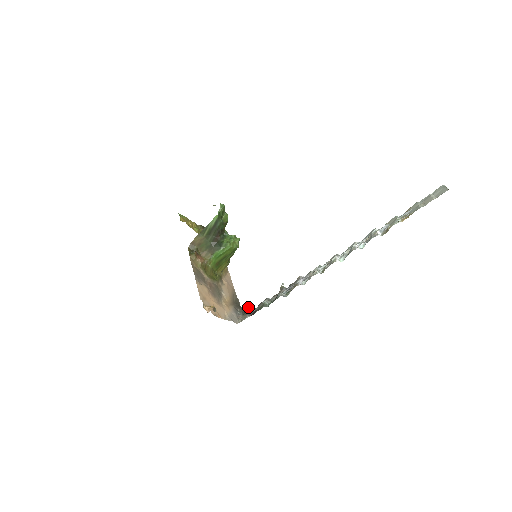
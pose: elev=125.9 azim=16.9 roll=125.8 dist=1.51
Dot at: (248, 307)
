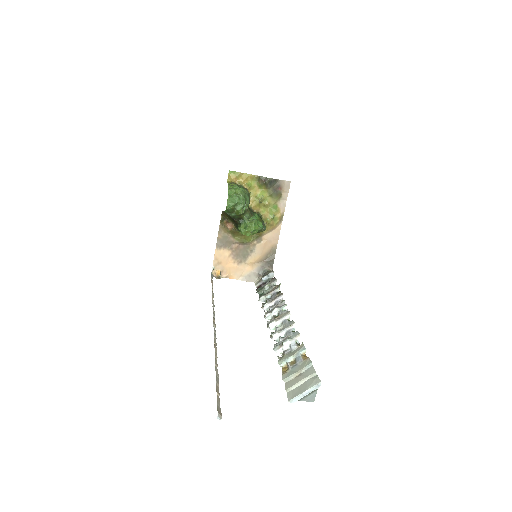
Dot at: (269, 273)
